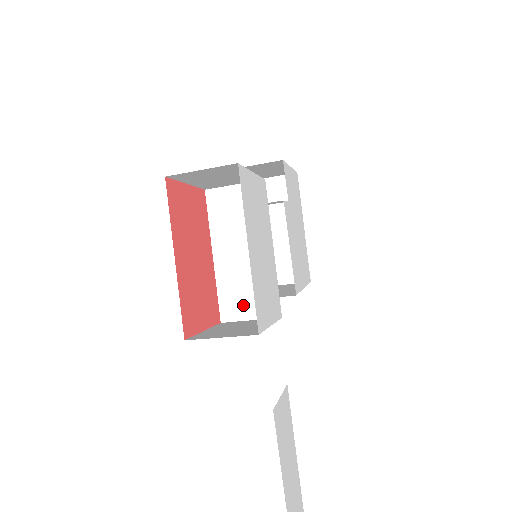
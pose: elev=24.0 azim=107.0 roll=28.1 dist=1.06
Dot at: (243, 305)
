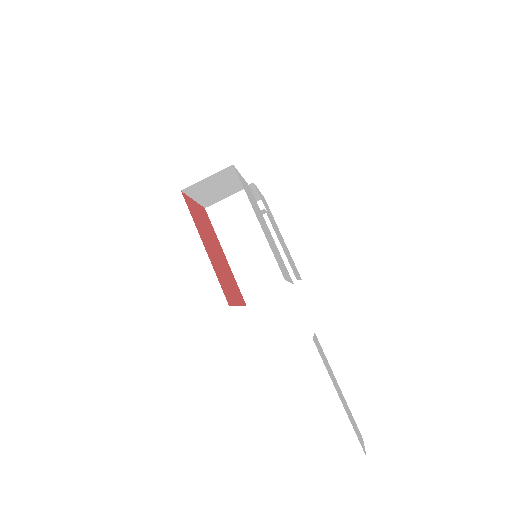
Dot at: (260, 286)
